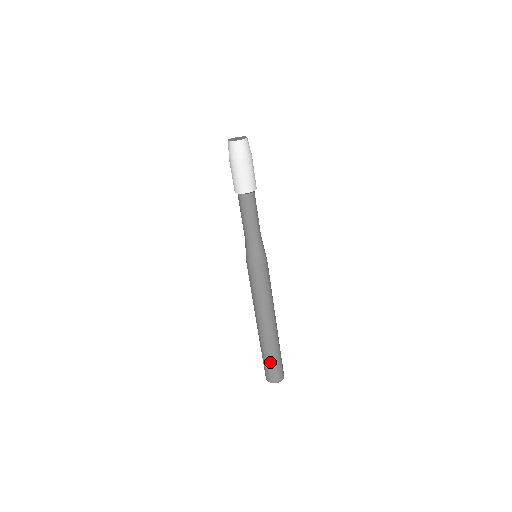
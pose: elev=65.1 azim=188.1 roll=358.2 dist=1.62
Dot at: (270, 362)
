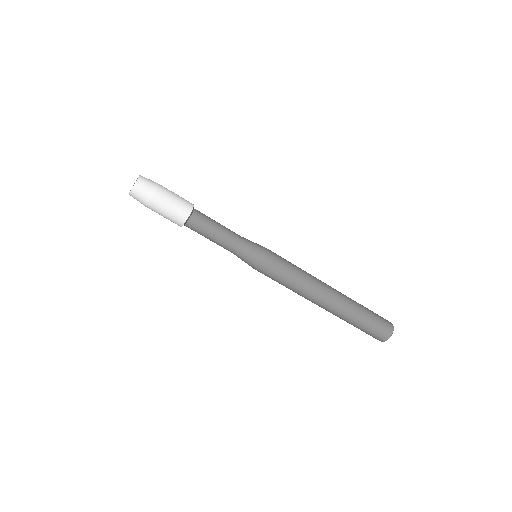
Dot at: (368, 322)
